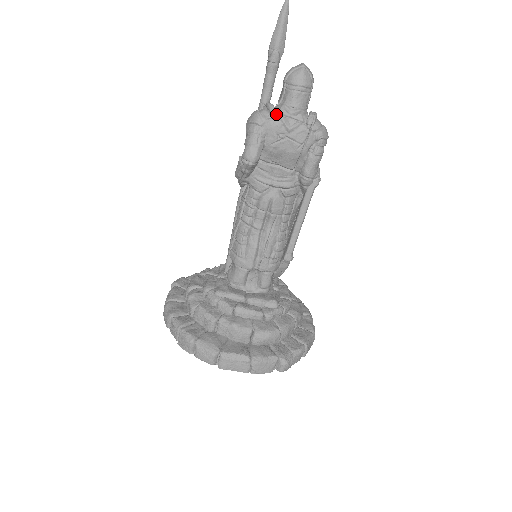
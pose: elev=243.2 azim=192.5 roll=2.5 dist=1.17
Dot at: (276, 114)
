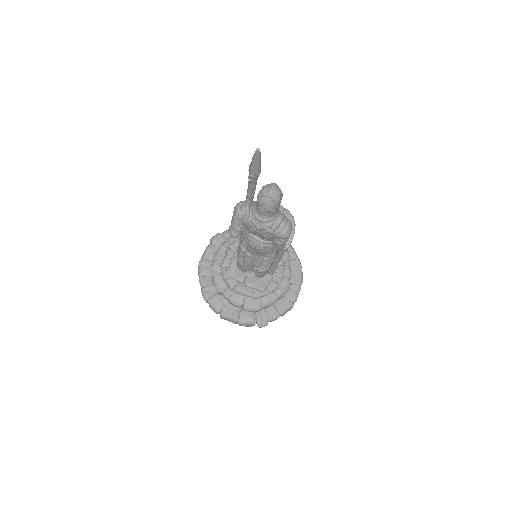
Dot at: (249, 218)
